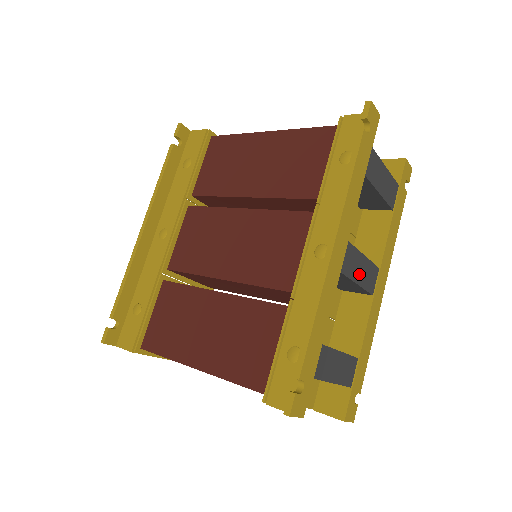
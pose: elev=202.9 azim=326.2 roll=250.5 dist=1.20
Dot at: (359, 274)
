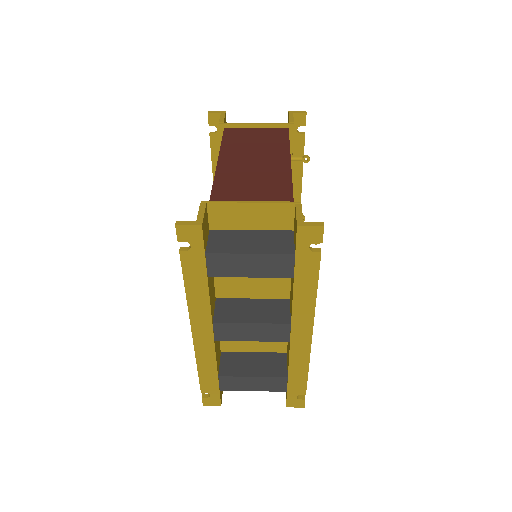
Dot at: (251, 335)
